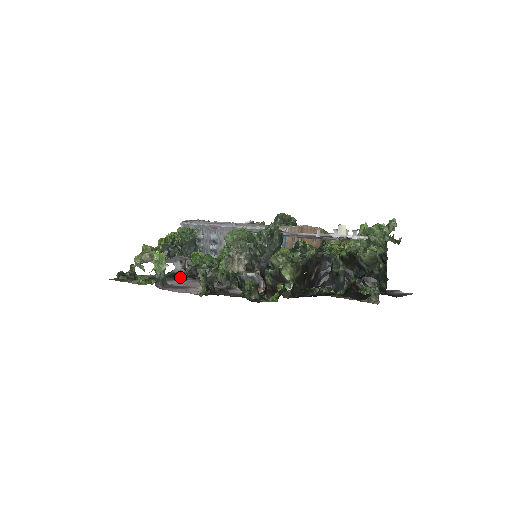
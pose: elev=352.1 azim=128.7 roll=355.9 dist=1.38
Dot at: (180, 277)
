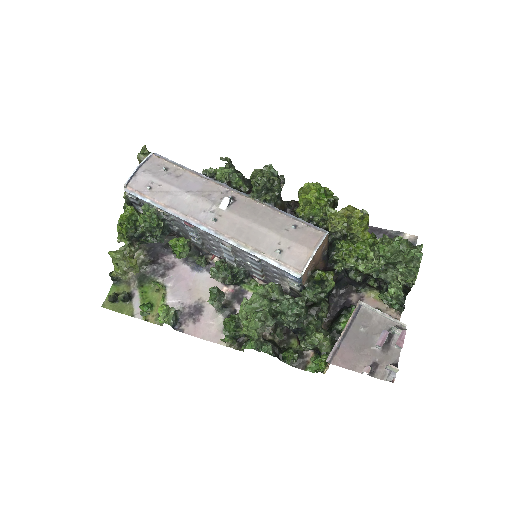
Dot at: (163, 253)
